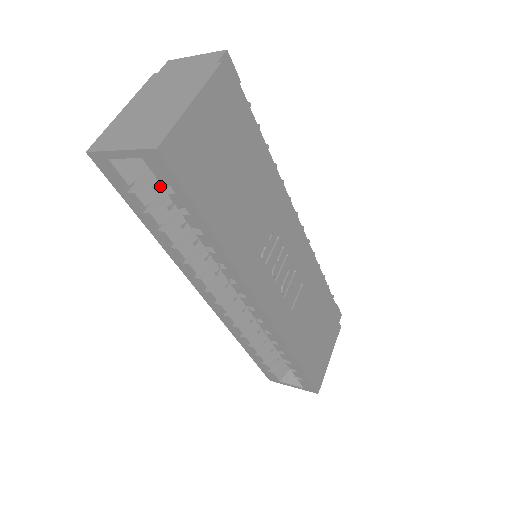
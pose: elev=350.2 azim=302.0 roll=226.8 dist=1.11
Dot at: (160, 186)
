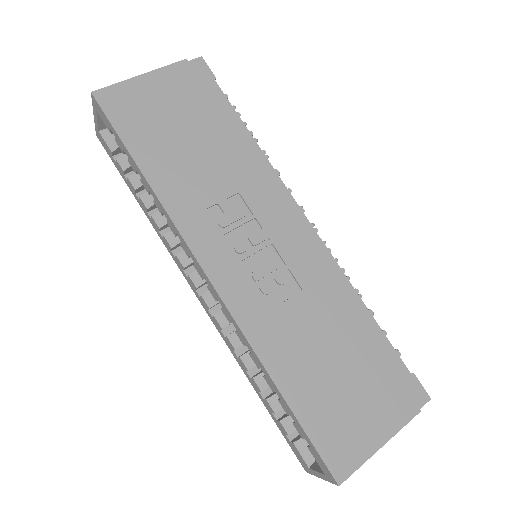
Dot at: occluded
